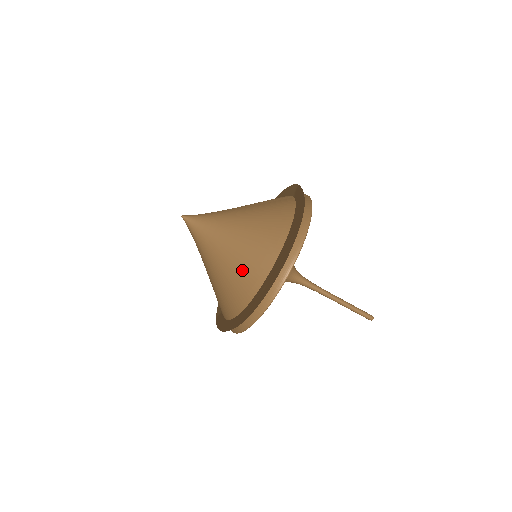
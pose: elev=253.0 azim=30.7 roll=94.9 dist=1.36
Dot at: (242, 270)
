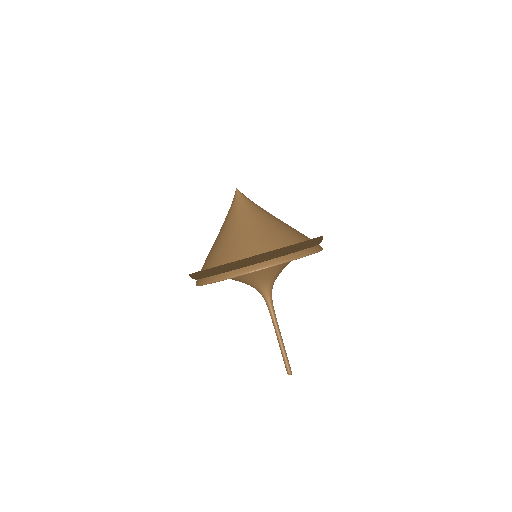
Dot at: (236, 245)
